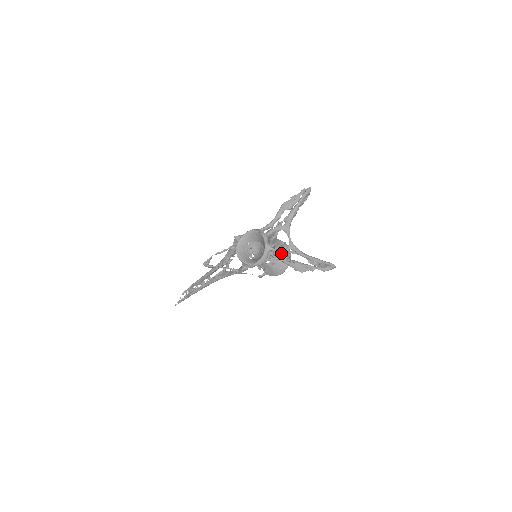
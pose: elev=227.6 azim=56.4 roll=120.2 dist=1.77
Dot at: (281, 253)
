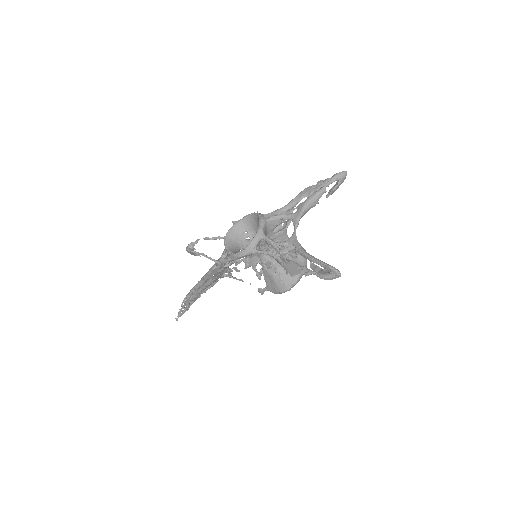
Dot at: (275, 245)
